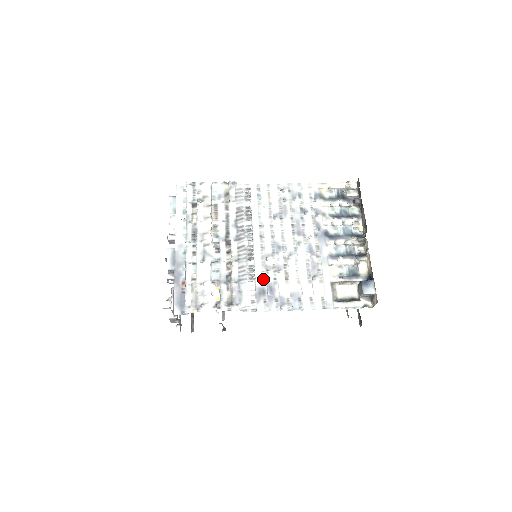
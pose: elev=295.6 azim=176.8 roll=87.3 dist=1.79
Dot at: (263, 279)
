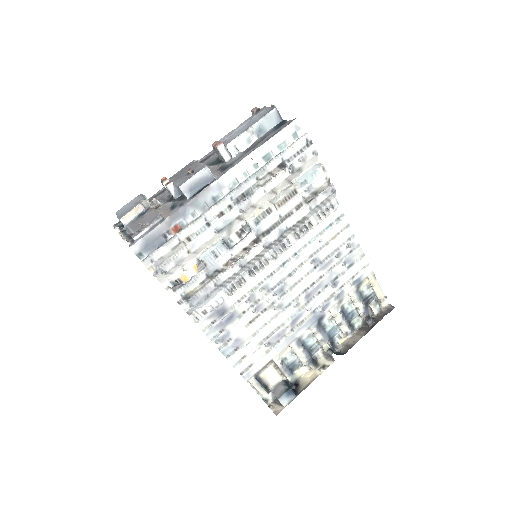
Dot at: (237, 302)
